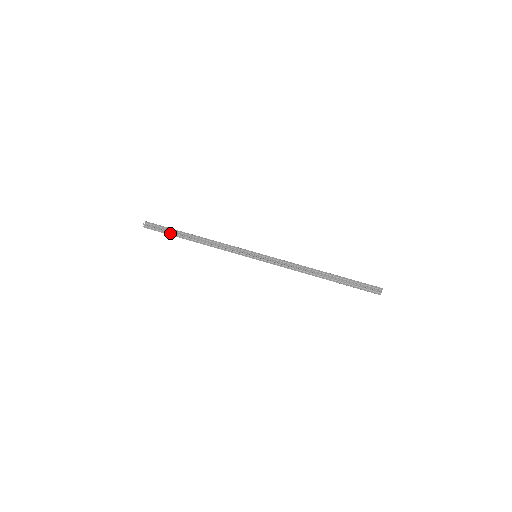
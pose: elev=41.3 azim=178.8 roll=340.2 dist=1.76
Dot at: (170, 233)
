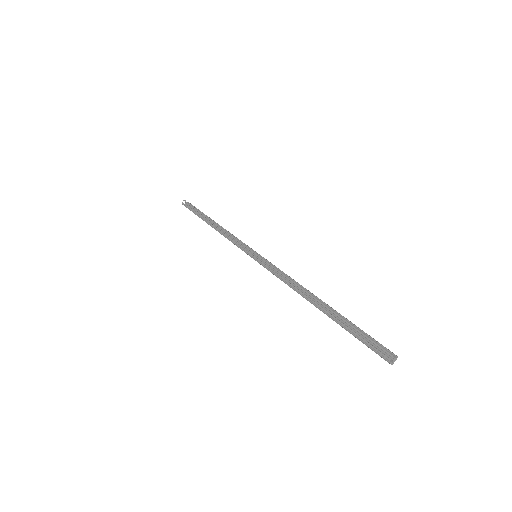
Dot at: occluded
